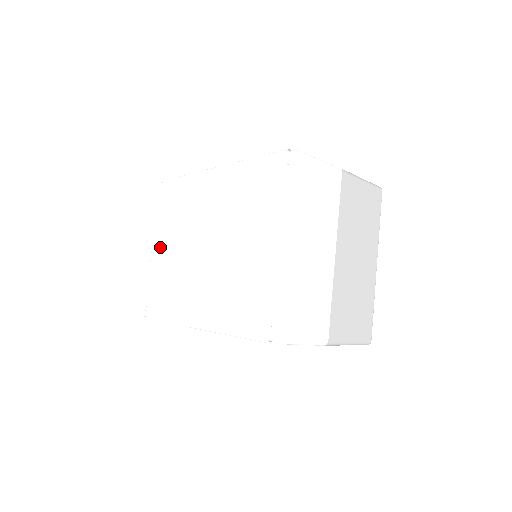
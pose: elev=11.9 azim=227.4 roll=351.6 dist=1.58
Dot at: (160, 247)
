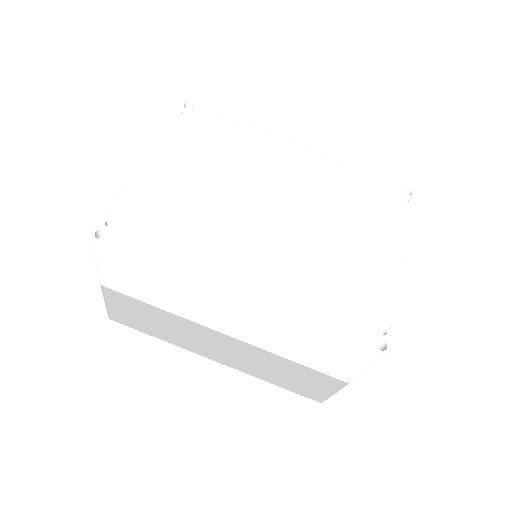
Dot at: (168, 168)
